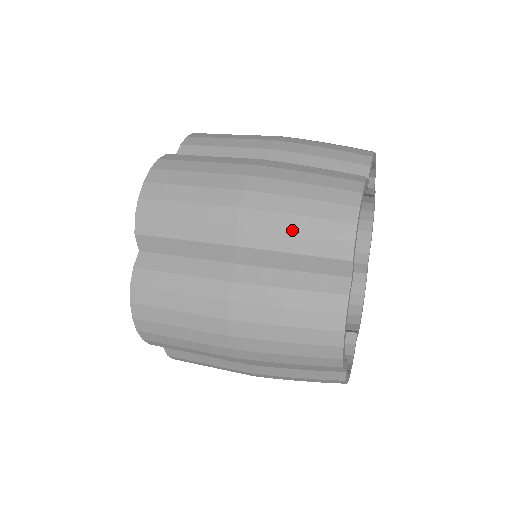
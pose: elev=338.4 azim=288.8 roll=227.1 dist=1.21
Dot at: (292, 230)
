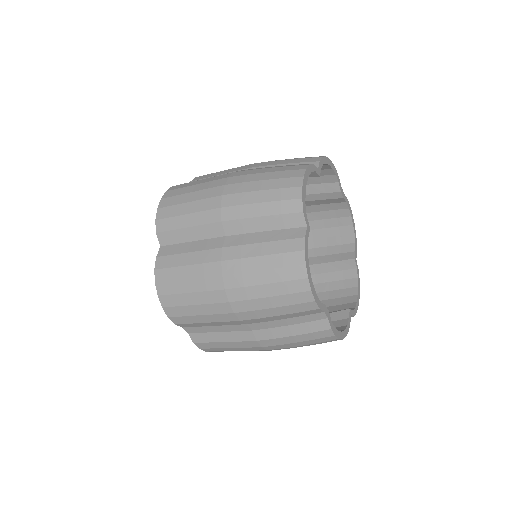
Dot at: (258, 200)
